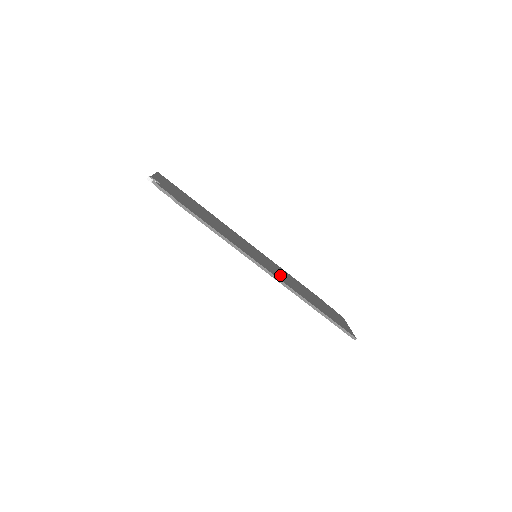
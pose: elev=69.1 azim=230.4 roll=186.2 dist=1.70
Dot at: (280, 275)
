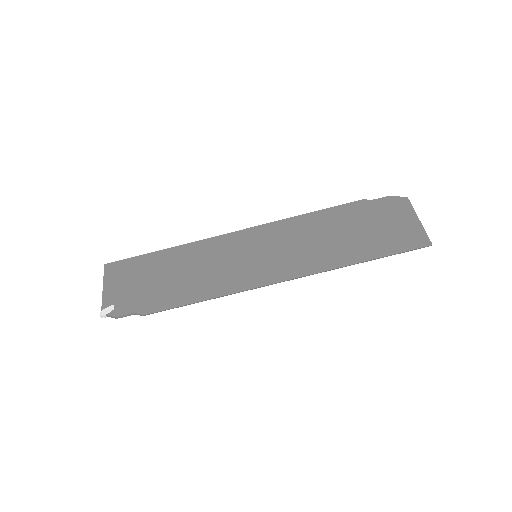
Dot at: (294, 256)
